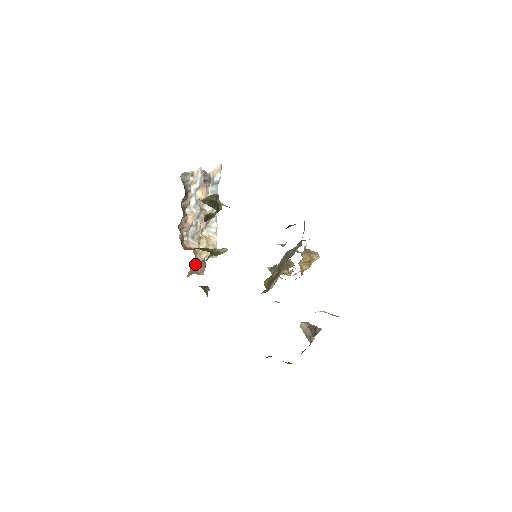
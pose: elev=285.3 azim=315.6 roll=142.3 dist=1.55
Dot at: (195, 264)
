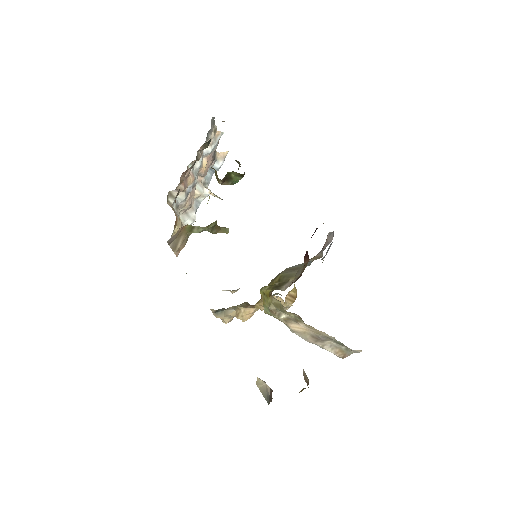
Dot at: (184, 230)
